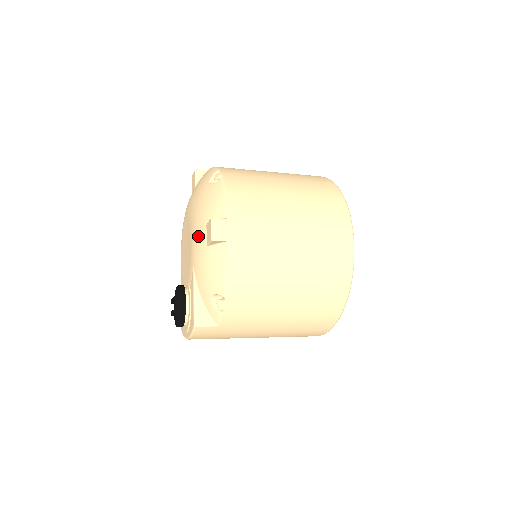
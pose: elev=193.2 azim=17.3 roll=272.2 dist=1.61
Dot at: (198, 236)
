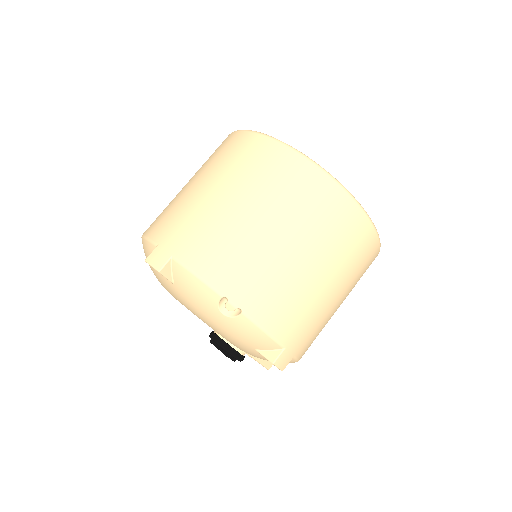
Dot at: (244, 350)
